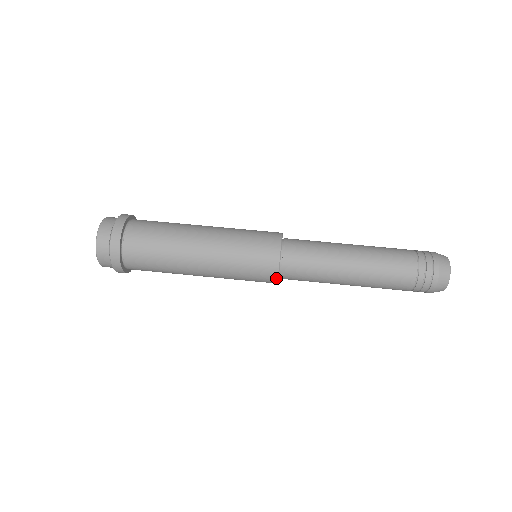
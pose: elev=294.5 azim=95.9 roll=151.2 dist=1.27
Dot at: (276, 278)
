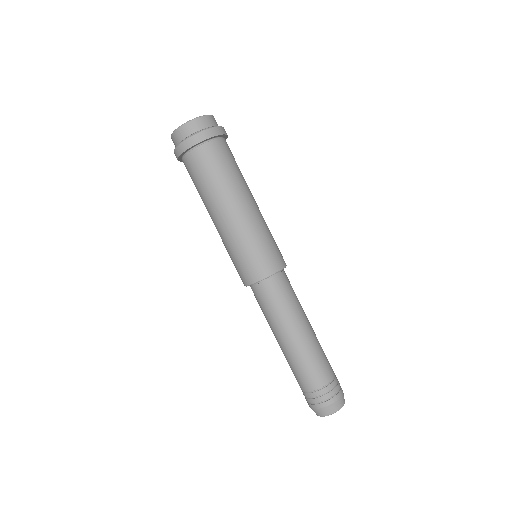
Dot at: (253, 282)
